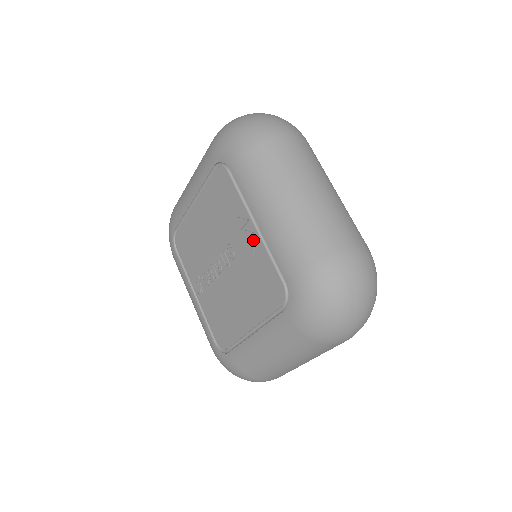
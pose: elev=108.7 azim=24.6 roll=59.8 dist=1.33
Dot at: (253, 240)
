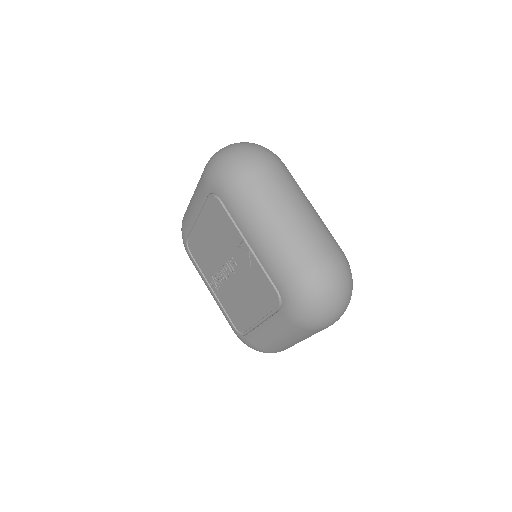
Dot at: (248, 256)
